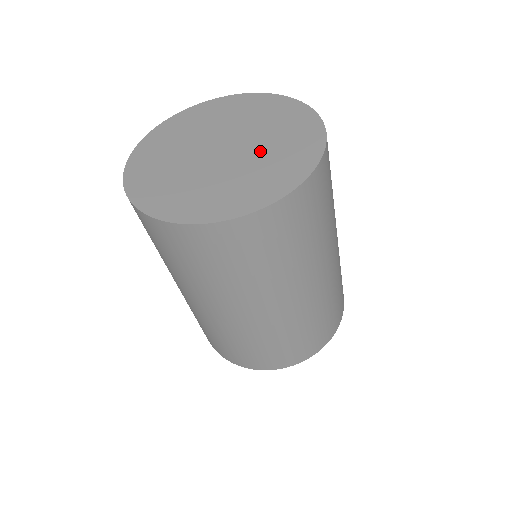
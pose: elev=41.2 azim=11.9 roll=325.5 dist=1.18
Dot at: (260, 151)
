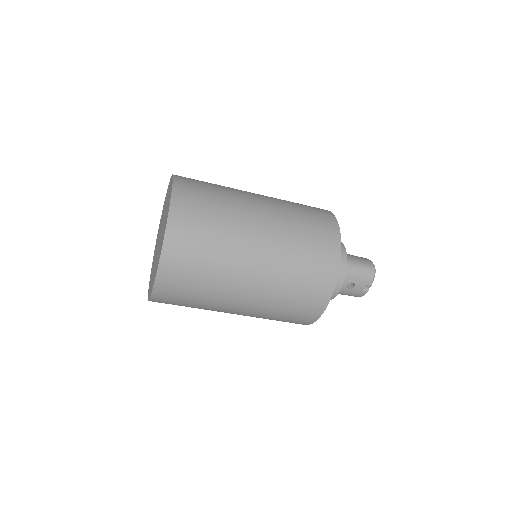
Dot at: (161, 238)
